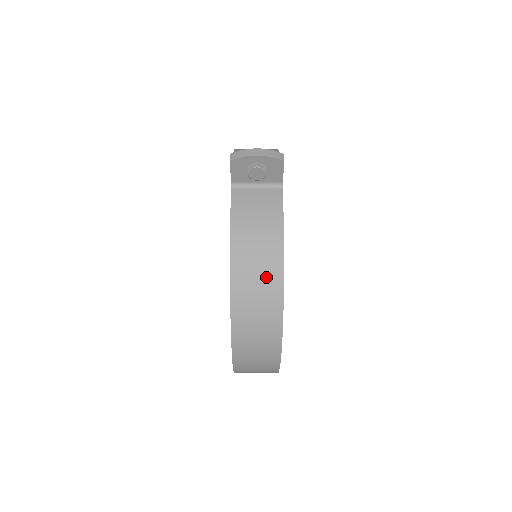
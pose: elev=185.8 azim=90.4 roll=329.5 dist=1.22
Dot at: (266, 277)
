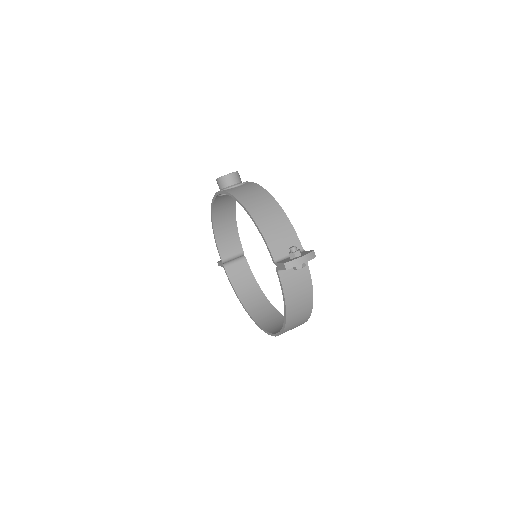
Dot at: (304, 311)
